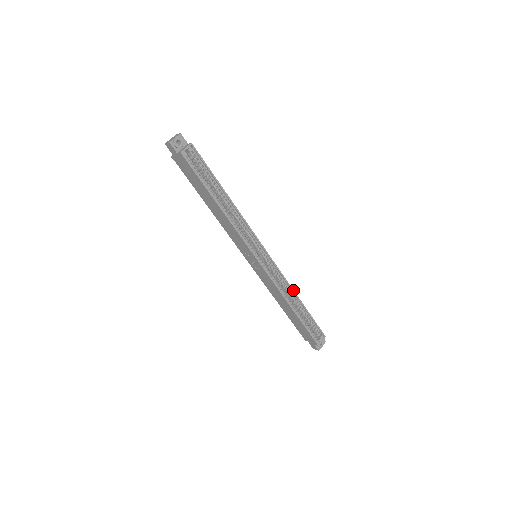
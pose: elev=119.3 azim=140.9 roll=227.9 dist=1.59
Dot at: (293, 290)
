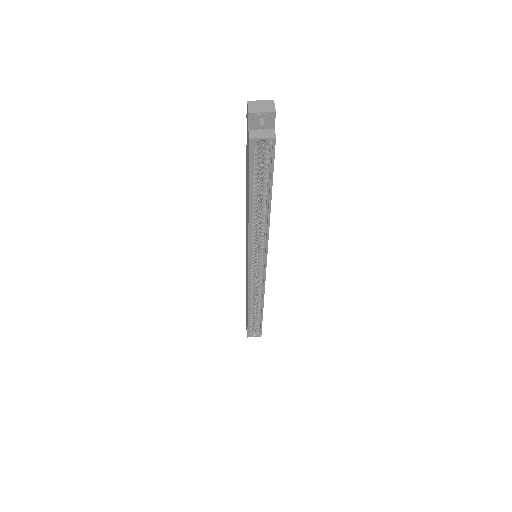
Dot at: (263, 301)
